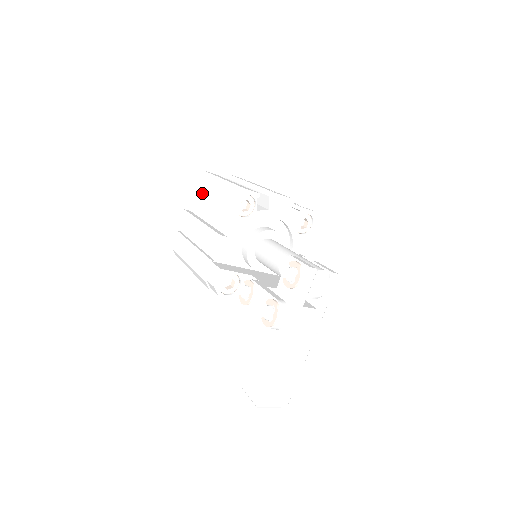
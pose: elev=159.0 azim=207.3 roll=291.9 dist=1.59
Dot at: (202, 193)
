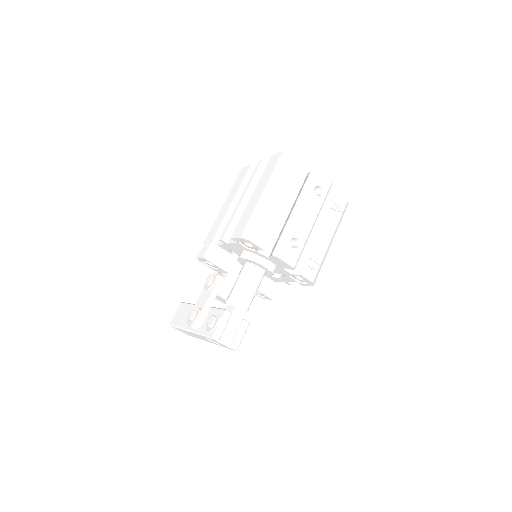
Dot at: (261, 181)
